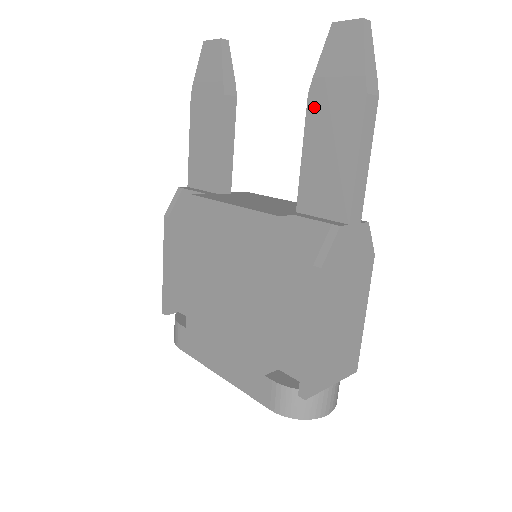
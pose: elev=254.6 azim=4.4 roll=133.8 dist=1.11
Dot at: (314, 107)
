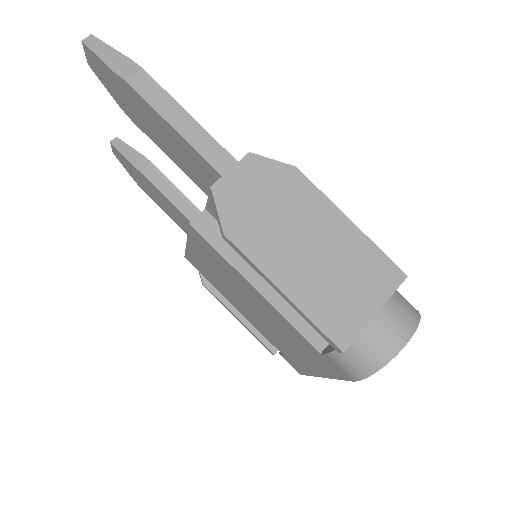
Dot at: (139, 124)
